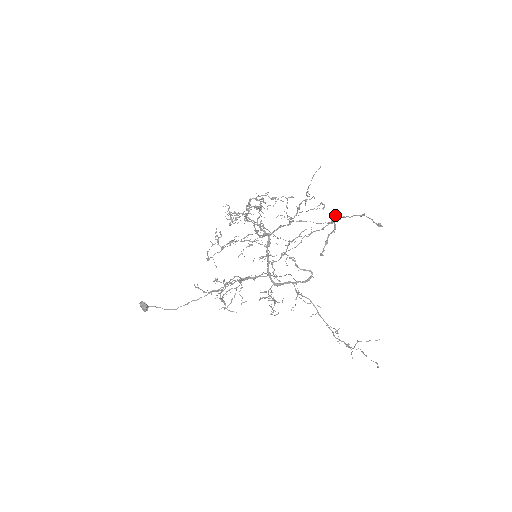
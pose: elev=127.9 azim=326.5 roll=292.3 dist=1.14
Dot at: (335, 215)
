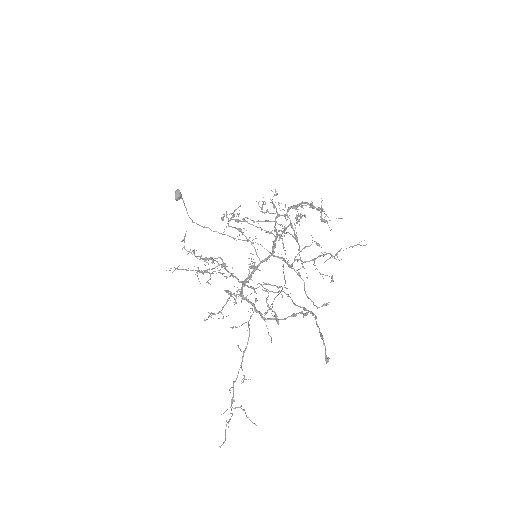
Dot at: occluded
